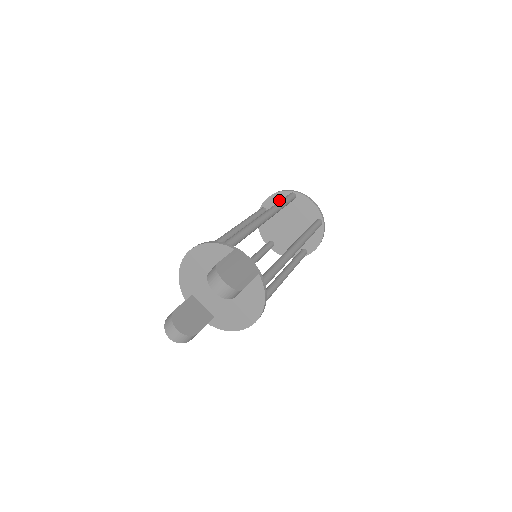
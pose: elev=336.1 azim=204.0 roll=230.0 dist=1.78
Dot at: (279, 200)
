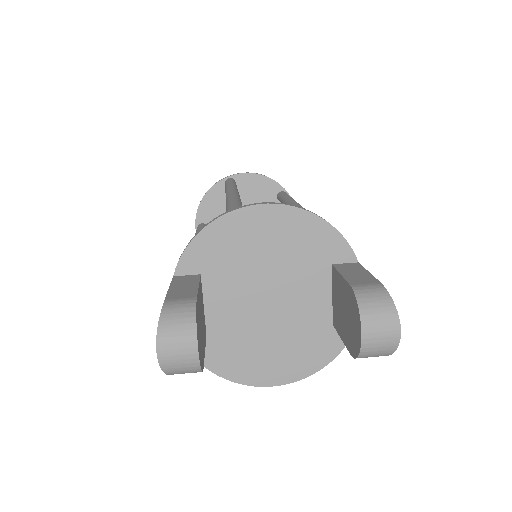
Dot at: (262, 187)
